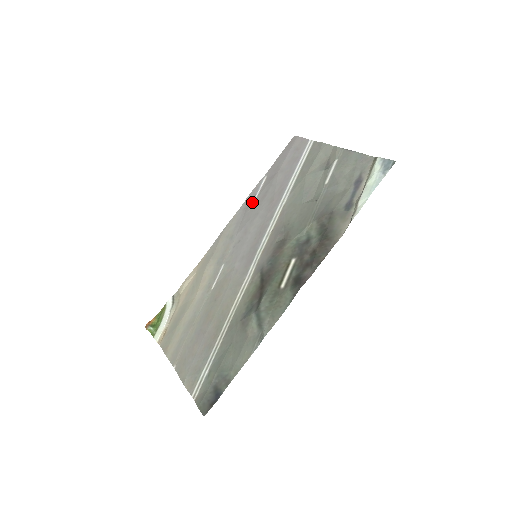
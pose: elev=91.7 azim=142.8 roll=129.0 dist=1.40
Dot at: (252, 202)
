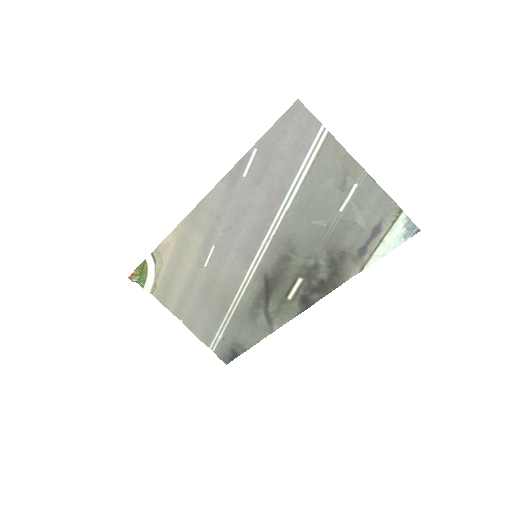
Dot at: (240, 181)
